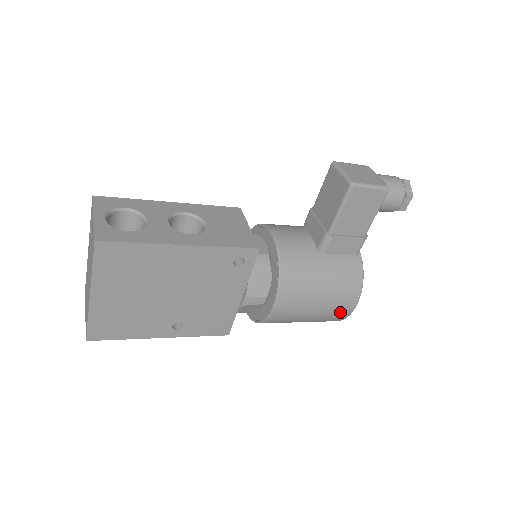
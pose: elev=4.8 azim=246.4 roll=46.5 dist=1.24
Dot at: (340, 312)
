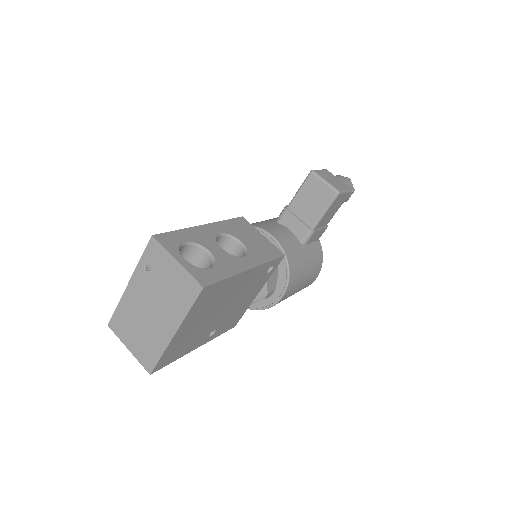
Dot at: (307, 285)
